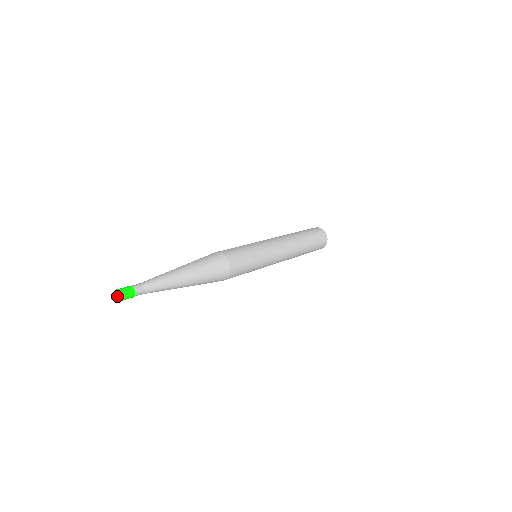
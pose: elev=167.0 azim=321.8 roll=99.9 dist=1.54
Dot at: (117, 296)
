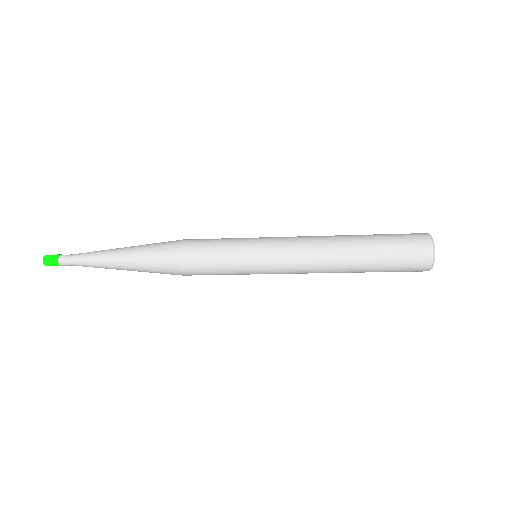
Dot at: (44, 258)
